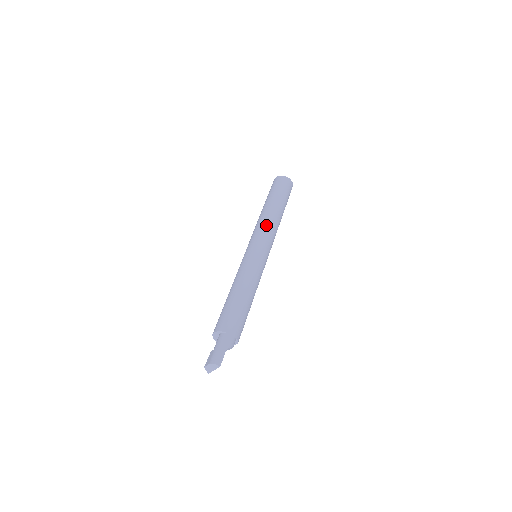
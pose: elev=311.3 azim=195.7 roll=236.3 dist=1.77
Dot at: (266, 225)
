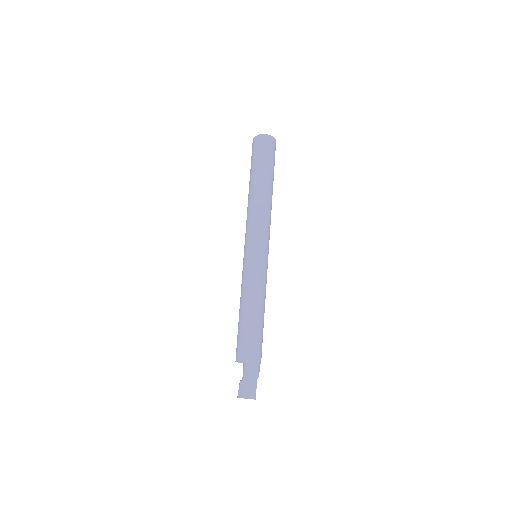
Dot at: (263, 219)
